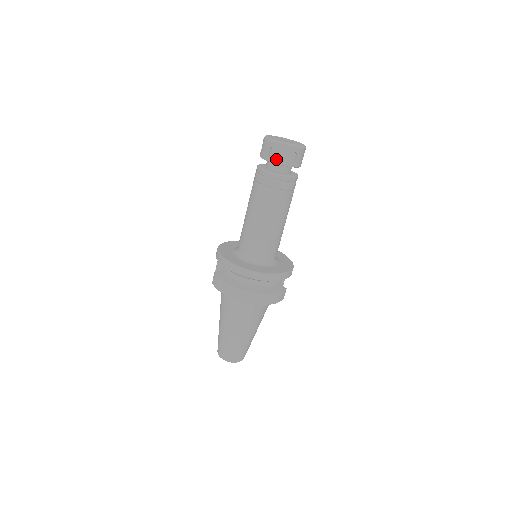
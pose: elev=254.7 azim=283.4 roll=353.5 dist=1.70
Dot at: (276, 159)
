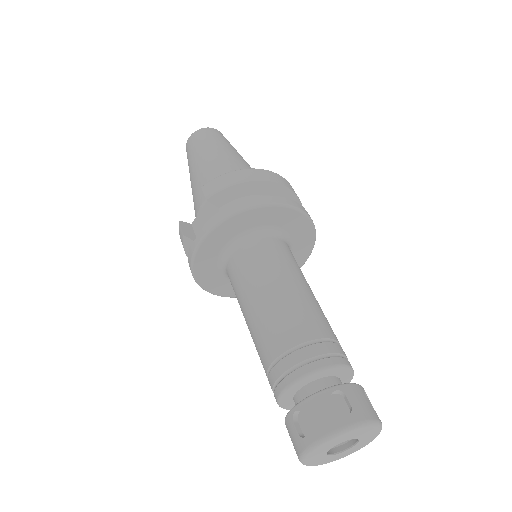
Dot at: occluded
